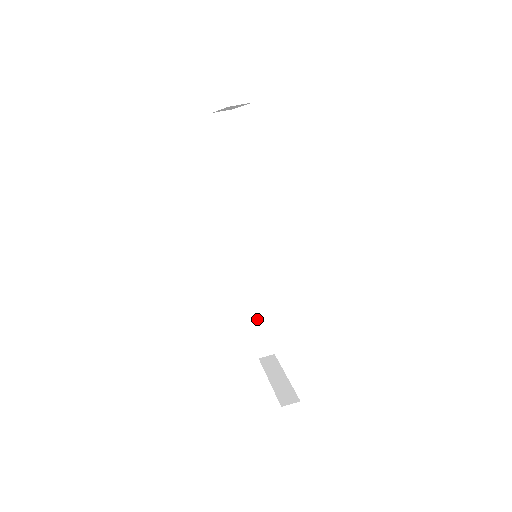
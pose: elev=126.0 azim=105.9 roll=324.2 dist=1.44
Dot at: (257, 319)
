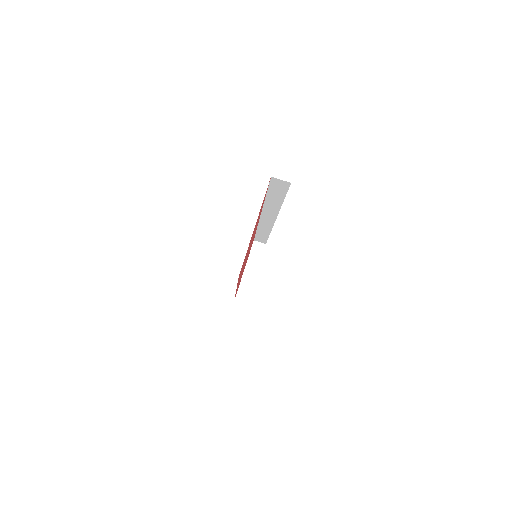
Dot at: (260, 234)
